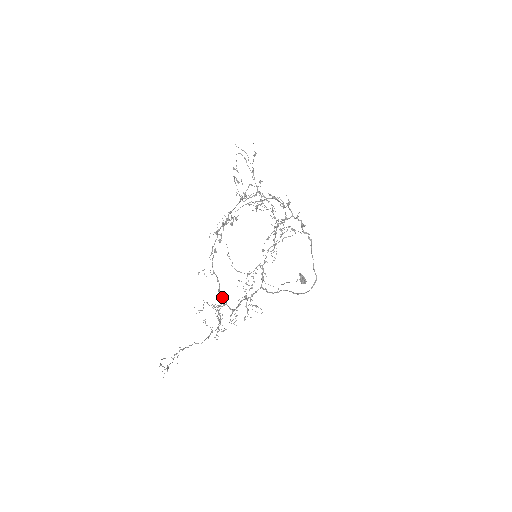
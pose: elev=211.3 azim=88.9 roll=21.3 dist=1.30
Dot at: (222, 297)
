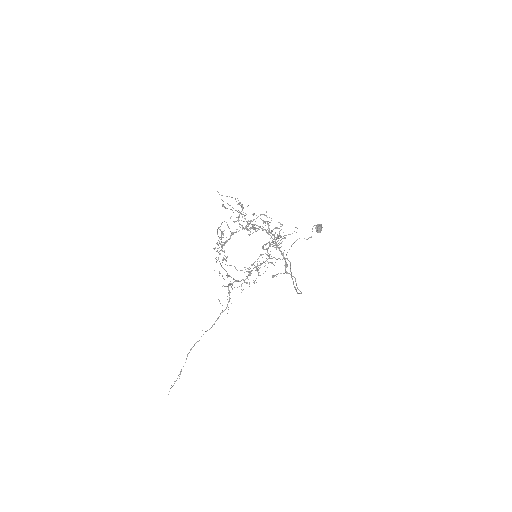
Dot at: occluded
